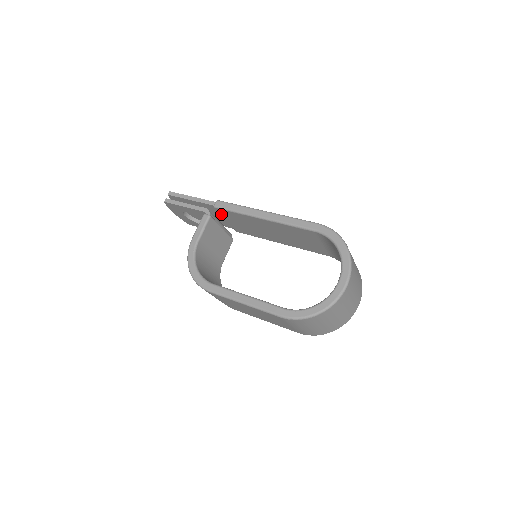
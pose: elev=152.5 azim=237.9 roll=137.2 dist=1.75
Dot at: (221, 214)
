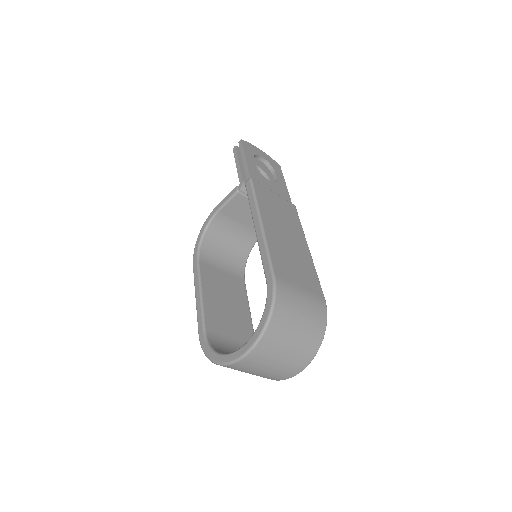
Dot at: occluded
